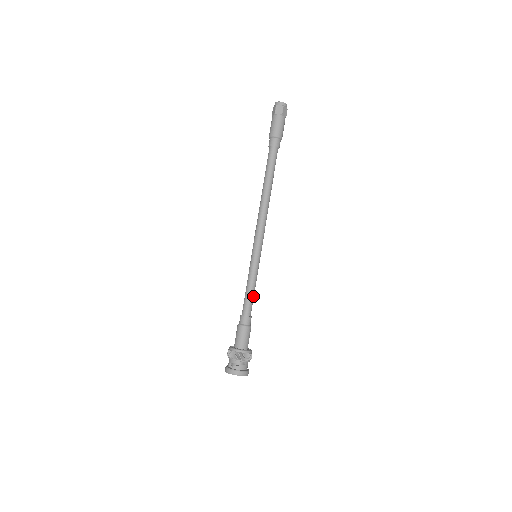
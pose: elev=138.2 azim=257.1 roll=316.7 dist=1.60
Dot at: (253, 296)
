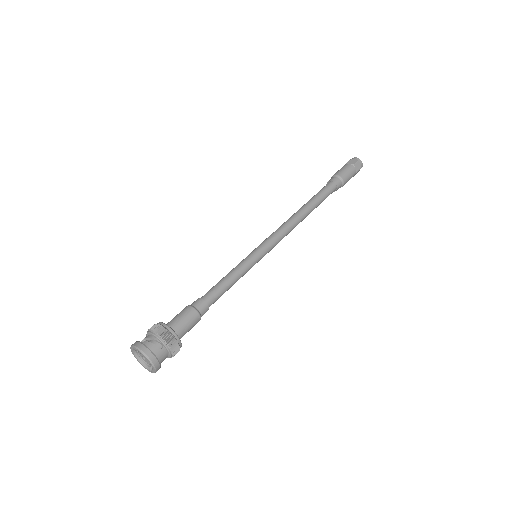
Dot at: (226, 288)
